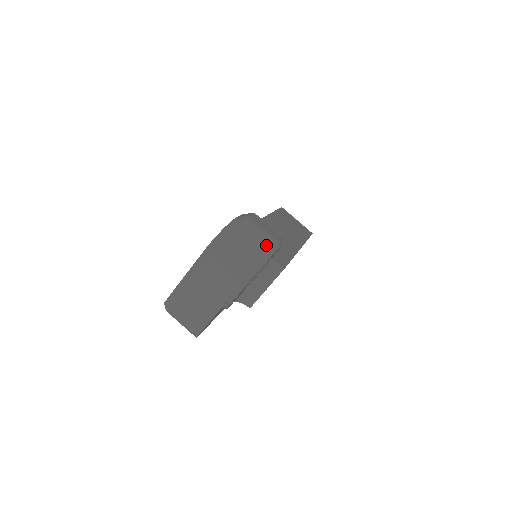
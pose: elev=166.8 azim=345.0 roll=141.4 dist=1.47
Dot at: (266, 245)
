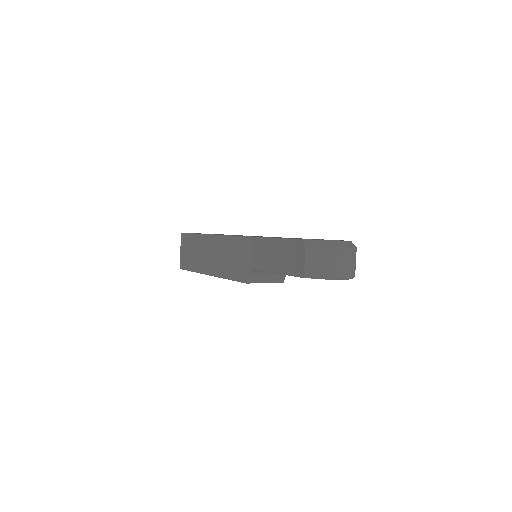
Dot at: occluded
